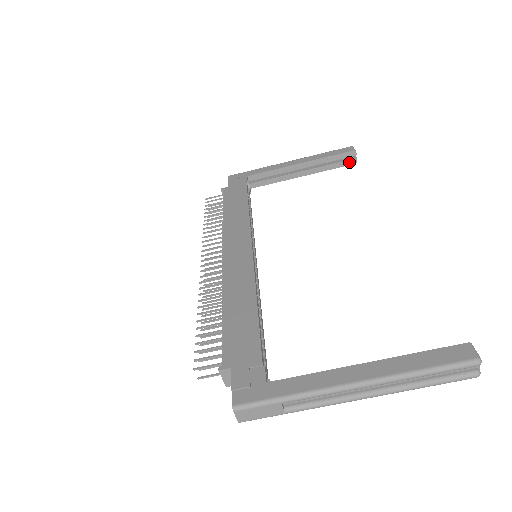
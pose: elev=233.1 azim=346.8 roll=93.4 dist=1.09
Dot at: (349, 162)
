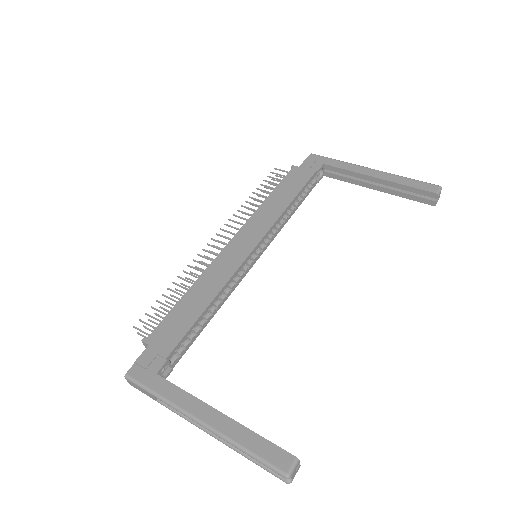
Dot at: (427, 201)
